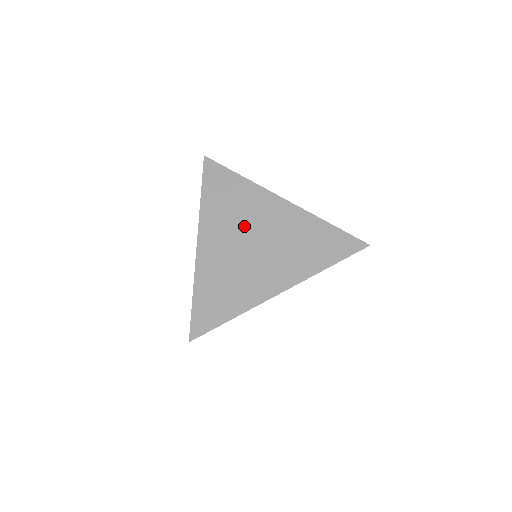
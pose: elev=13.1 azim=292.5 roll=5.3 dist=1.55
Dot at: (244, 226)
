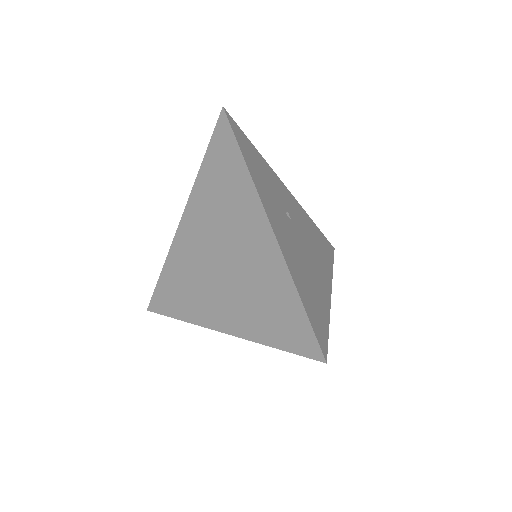
Dot at: (221, 232)
